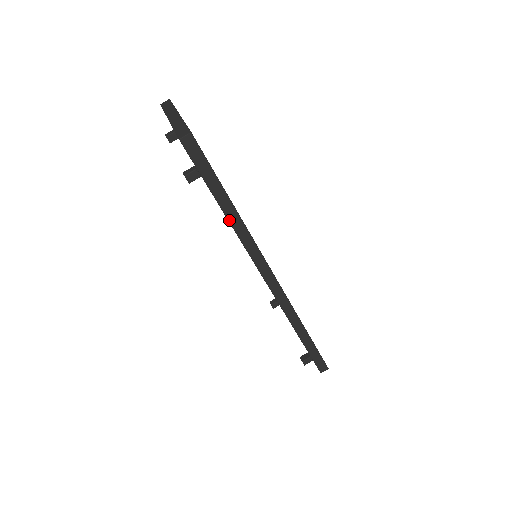
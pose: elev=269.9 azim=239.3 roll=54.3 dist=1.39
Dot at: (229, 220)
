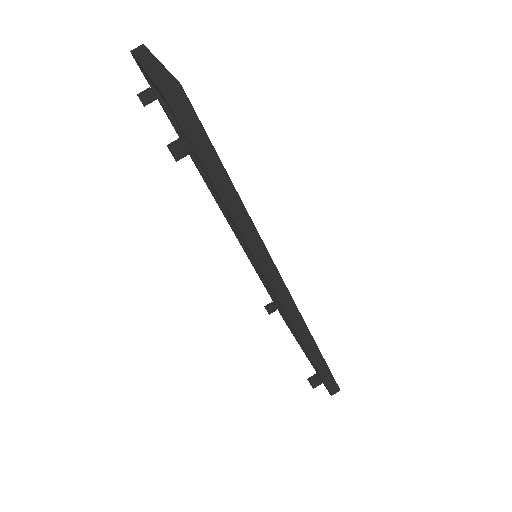
Dot at: (230, 213)
